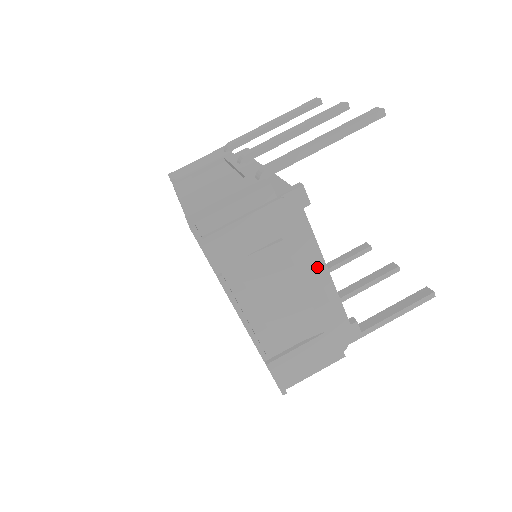
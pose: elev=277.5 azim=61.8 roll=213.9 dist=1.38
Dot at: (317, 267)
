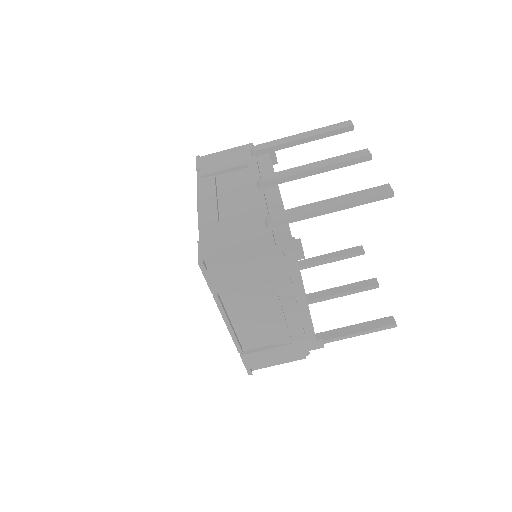
Dot at: (299, 300)
